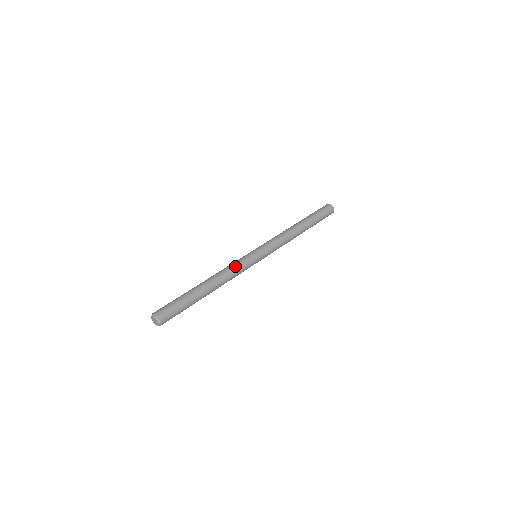
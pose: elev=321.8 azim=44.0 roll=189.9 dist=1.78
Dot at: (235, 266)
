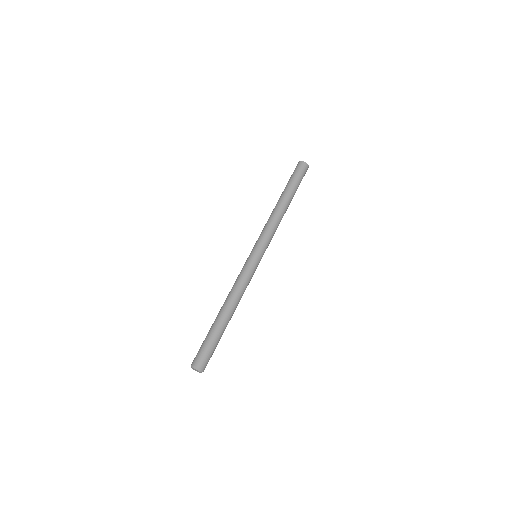
Dot at: (242, 279)
